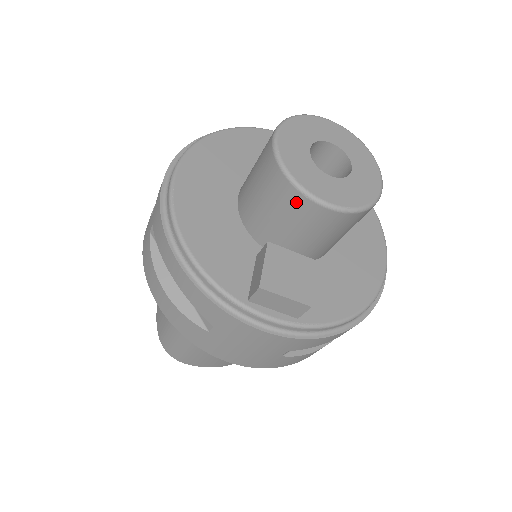
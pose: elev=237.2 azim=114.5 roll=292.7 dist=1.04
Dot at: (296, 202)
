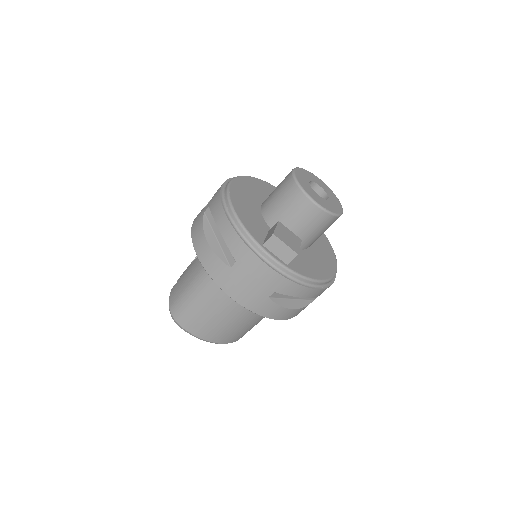
Dot at: (300, 199)
